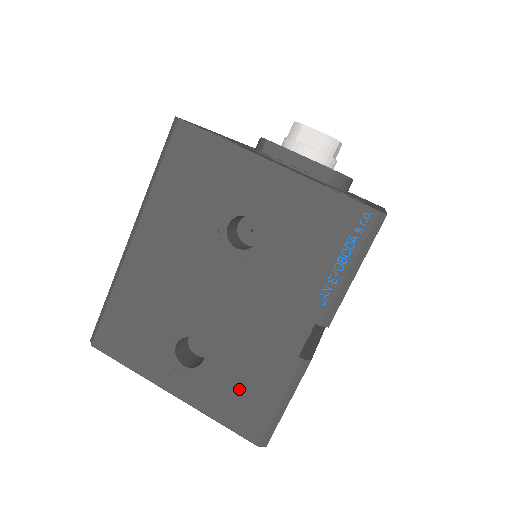
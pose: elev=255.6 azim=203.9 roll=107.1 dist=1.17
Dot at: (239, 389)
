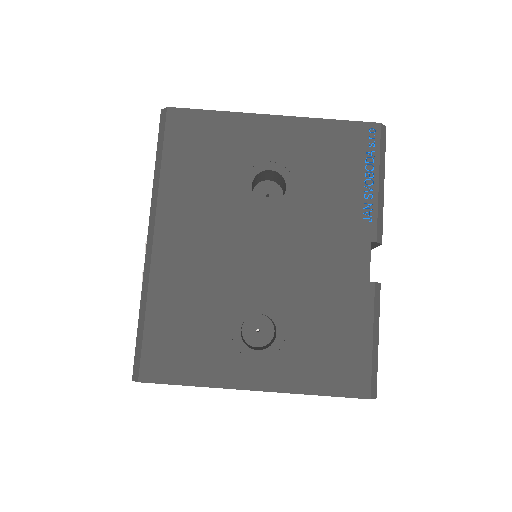
Dot at: (326, 345)
